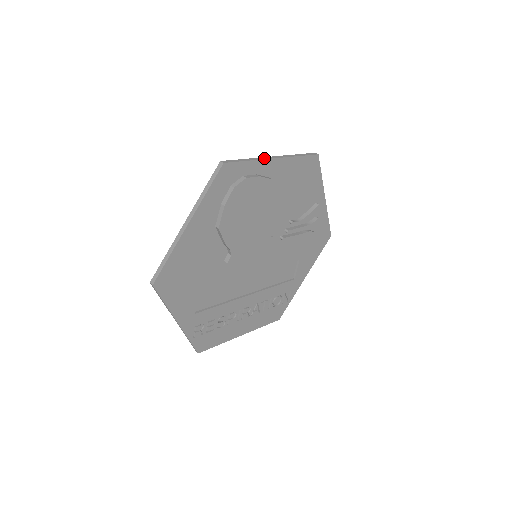
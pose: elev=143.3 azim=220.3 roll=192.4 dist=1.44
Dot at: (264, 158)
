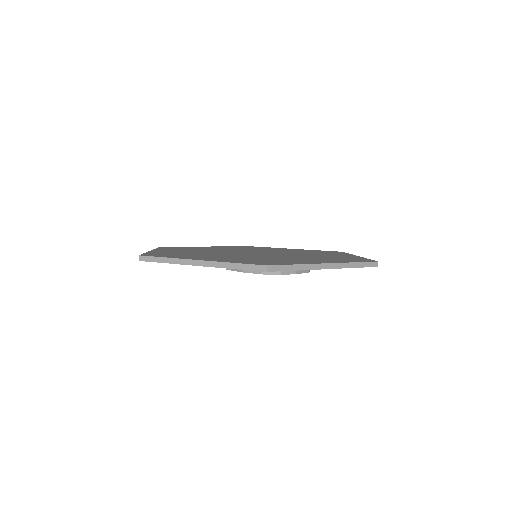
Dot at: (316, 267)
